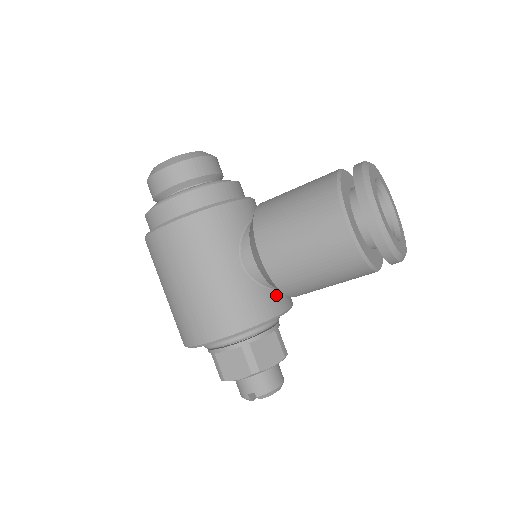
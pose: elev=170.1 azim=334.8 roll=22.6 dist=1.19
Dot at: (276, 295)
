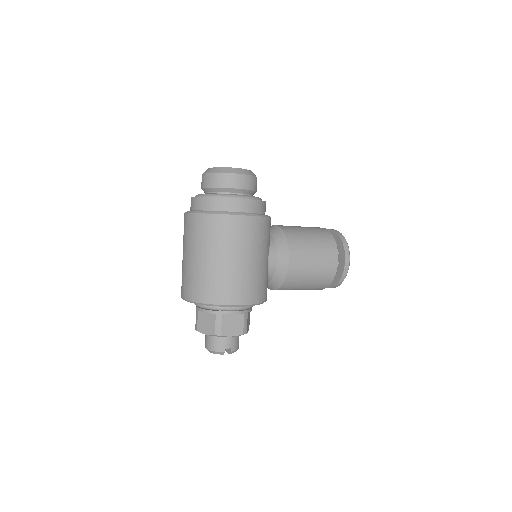
Dot at: occluded
